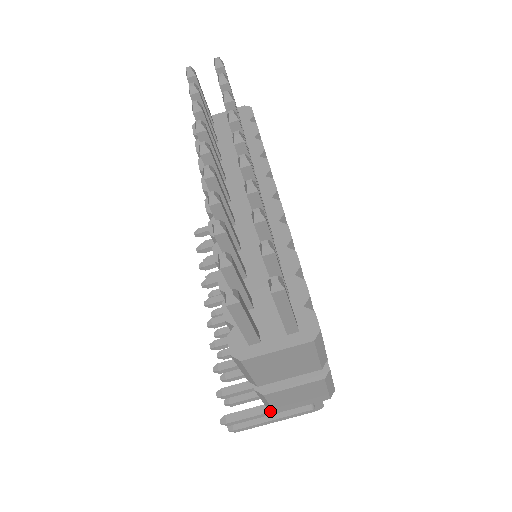
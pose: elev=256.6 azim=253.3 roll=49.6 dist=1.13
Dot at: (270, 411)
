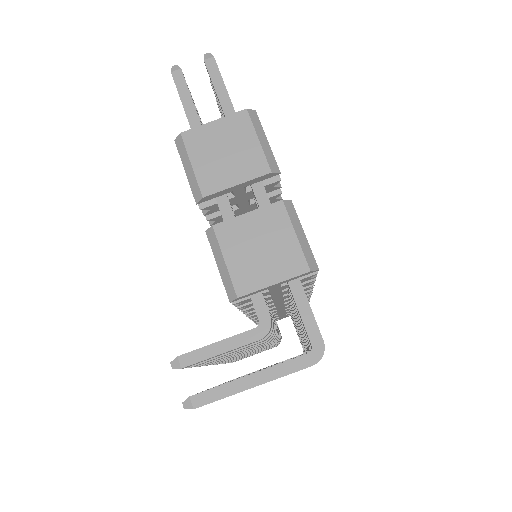
Dot at: occluded
